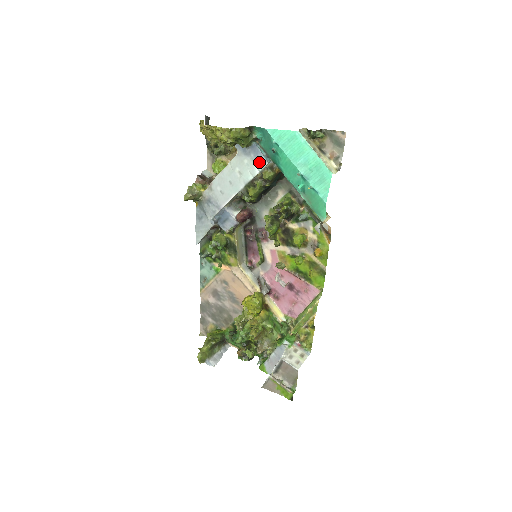
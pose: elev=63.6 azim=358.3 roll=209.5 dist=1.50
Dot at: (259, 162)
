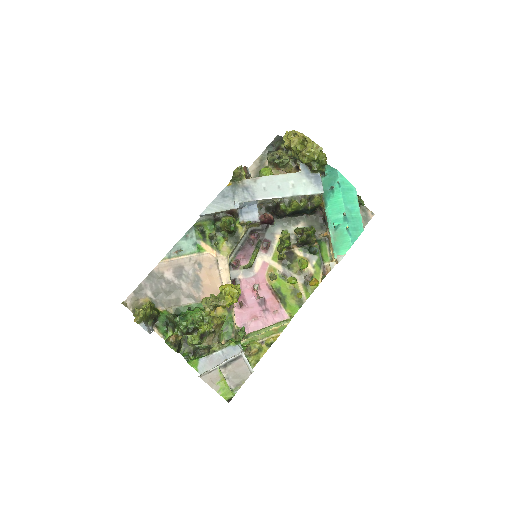
Dot at: (316, 188)
